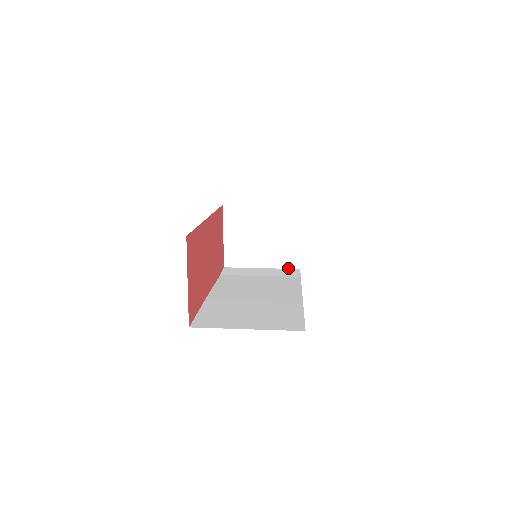
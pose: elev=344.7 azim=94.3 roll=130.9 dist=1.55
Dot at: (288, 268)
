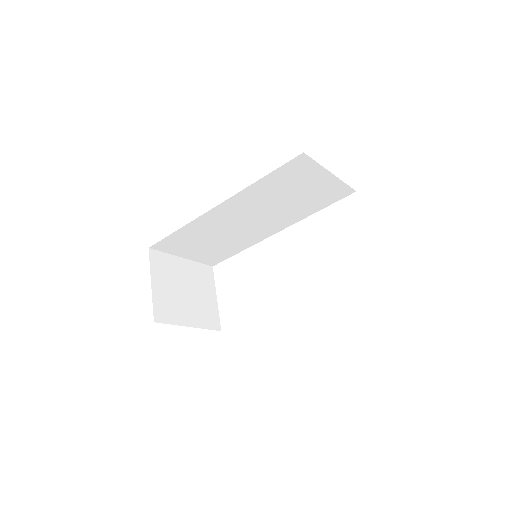
Dot at: (212, 329)
